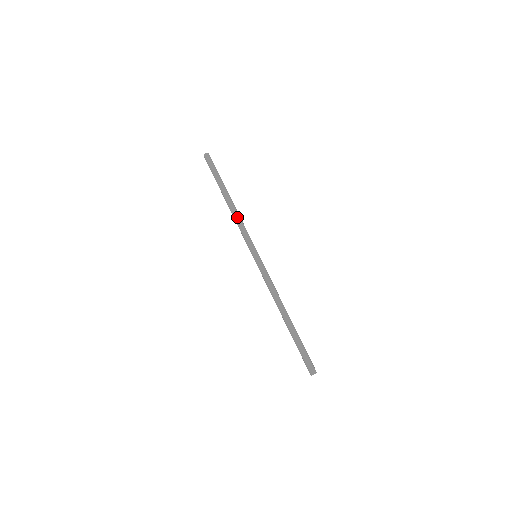
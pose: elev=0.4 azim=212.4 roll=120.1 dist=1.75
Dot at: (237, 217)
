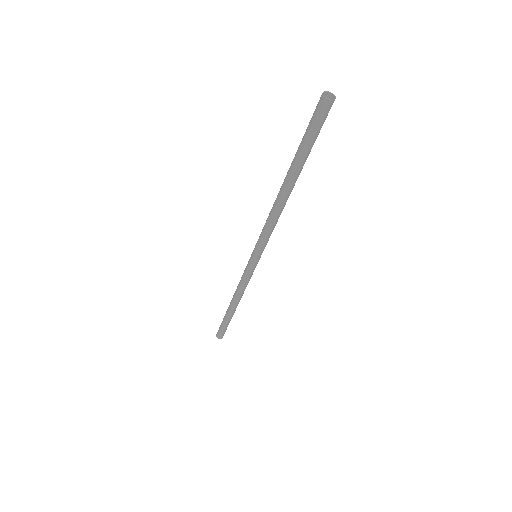
Dot at: (237, 287)
